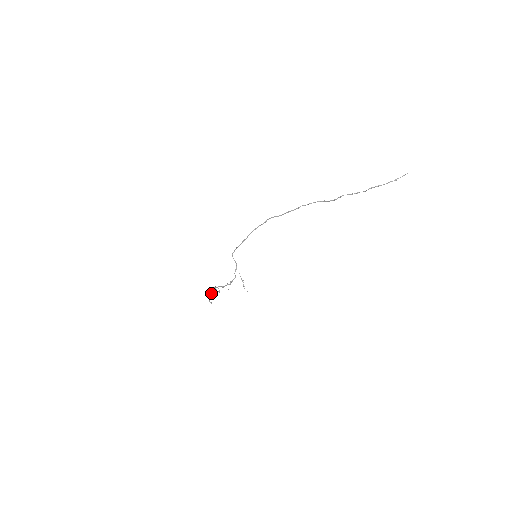
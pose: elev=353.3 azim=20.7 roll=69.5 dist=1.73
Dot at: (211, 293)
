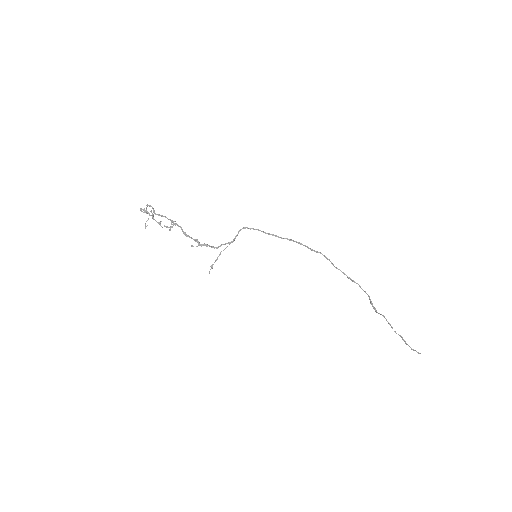
Dot at: occluded
